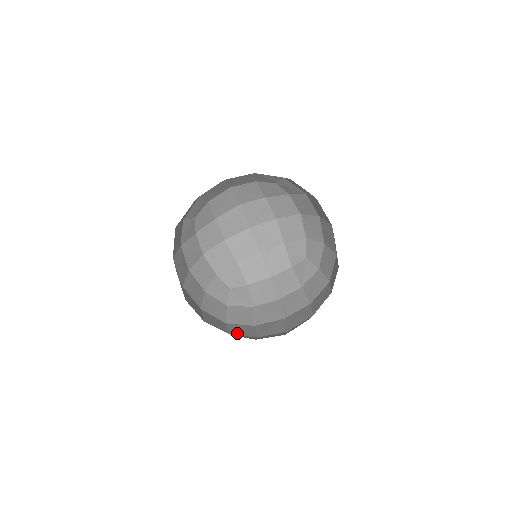
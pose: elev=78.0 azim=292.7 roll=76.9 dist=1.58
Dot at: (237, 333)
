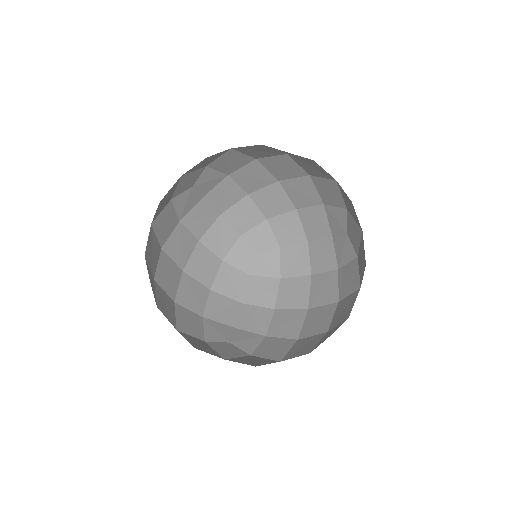
Dot at: occluded
